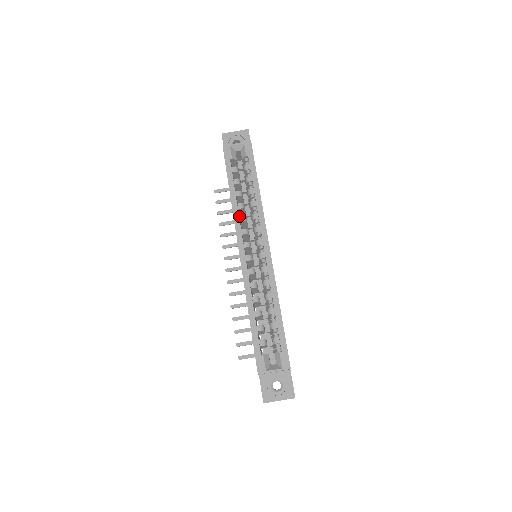
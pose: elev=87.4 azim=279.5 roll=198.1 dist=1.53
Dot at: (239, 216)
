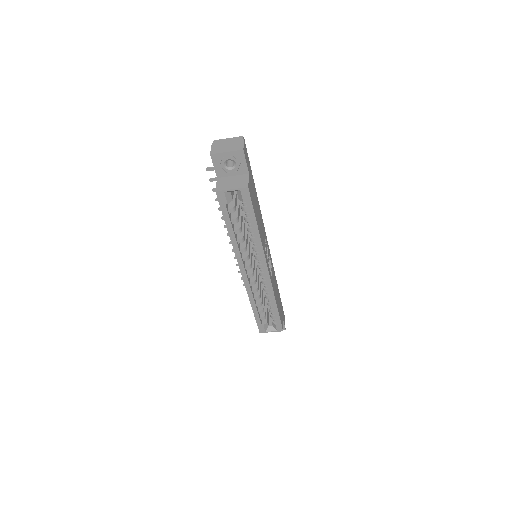
Dot at: (239, 249)
